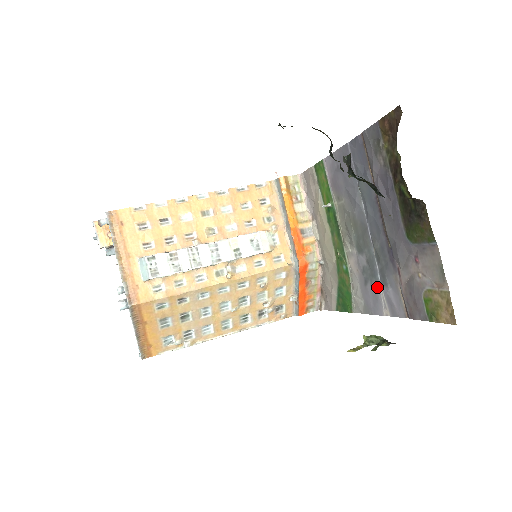
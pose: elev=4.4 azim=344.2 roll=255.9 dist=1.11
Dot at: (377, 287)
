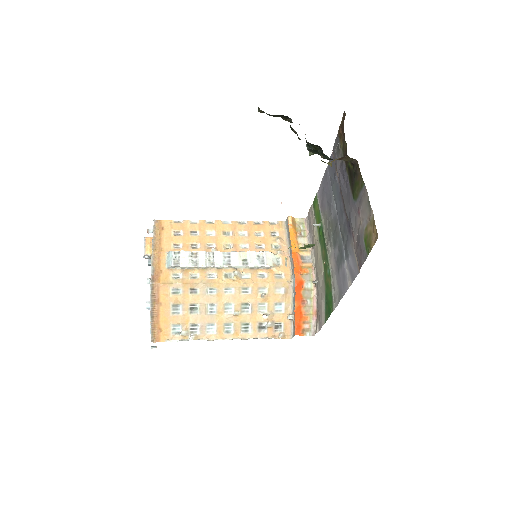
Dot at: (344, 265)
